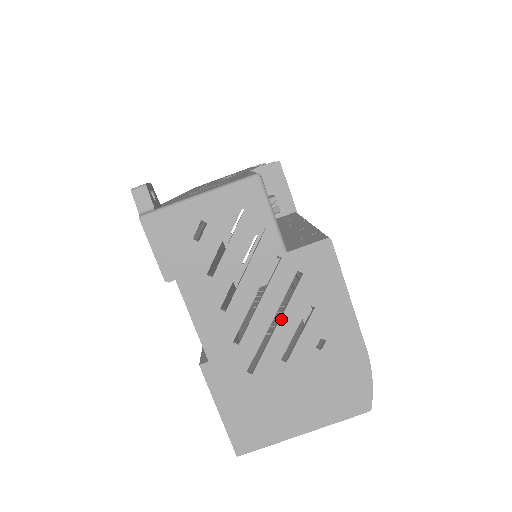
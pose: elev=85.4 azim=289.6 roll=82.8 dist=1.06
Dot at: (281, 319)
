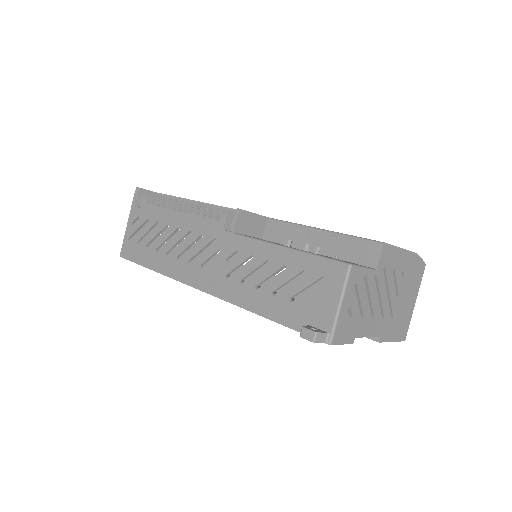
Dot at: (389, 289)
